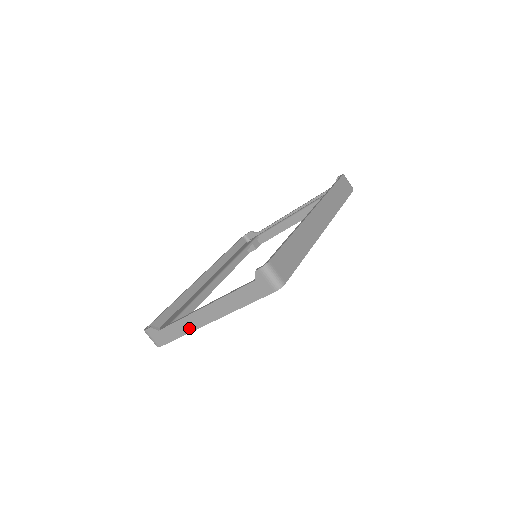
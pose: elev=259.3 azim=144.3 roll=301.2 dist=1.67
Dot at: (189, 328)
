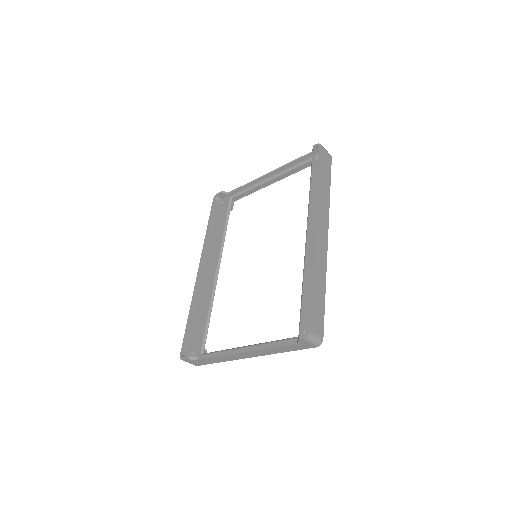
Dot at: (229, 360)
